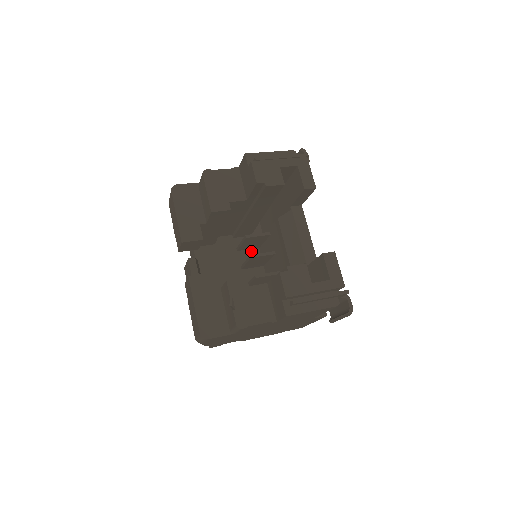
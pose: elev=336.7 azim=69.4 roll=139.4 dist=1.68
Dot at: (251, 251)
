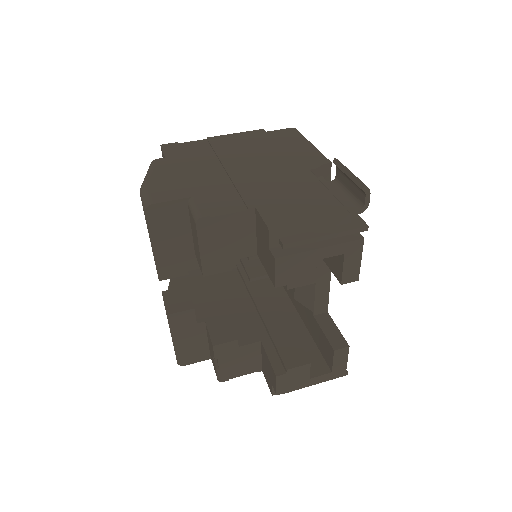
Dot at: occluded
